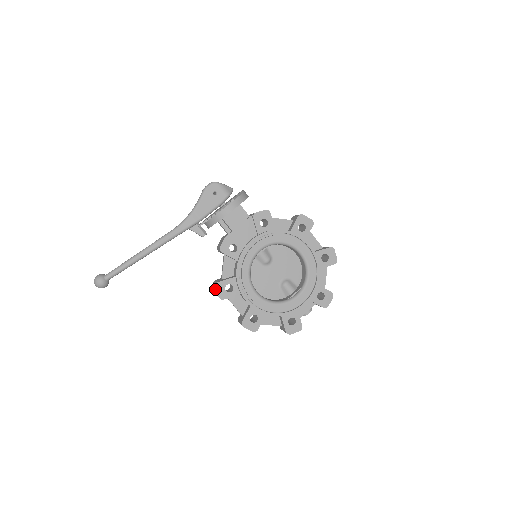
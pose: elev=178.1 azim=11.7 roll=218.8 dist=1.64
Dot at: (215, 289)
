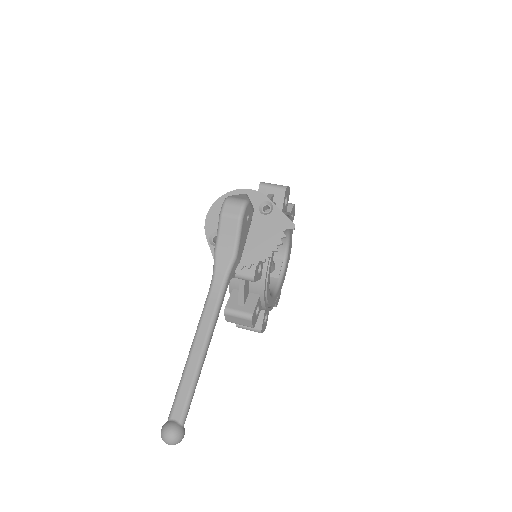
Dot at: (239, 320)
